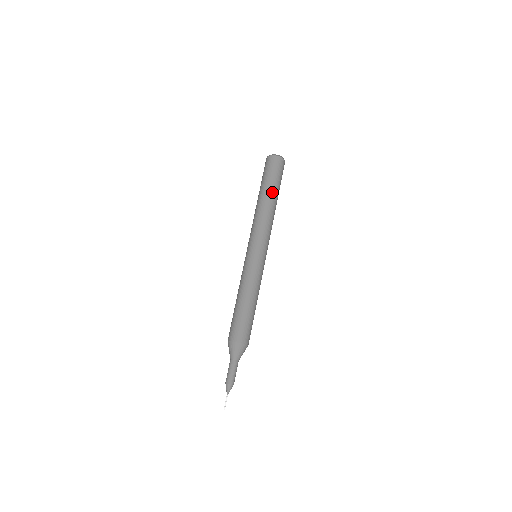
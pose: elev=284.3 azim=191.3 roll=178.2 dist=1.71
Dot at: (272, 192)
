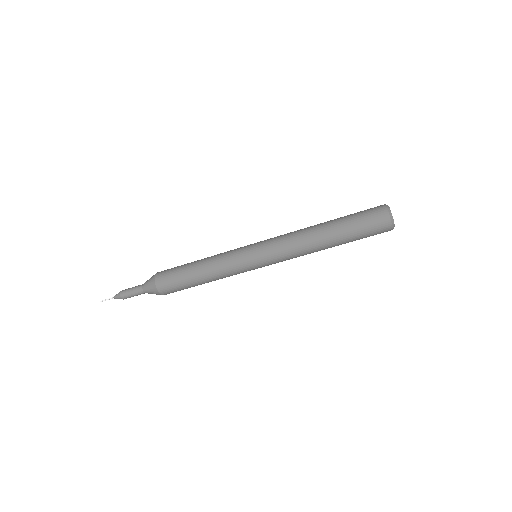
Dot at: occluded
